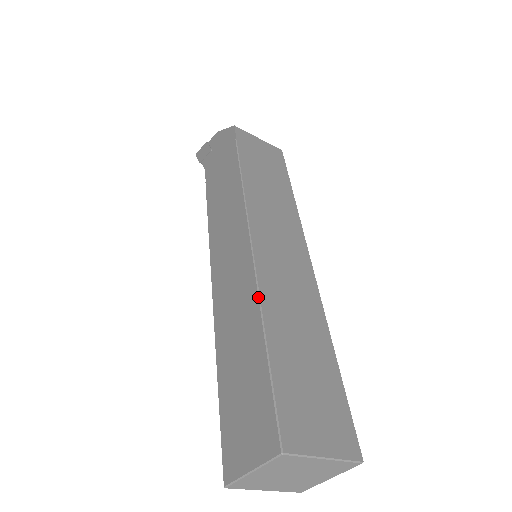
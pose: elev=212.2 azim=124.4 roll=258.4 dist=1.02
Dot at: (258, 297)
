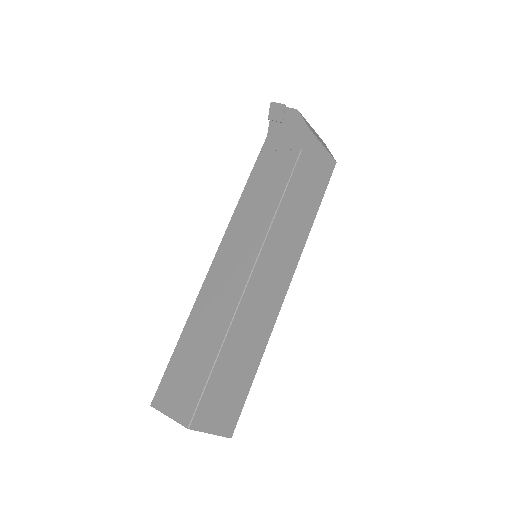
Dot at: (232, 319)
